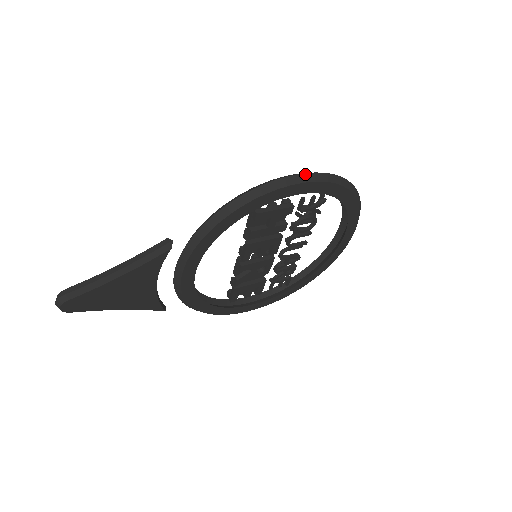
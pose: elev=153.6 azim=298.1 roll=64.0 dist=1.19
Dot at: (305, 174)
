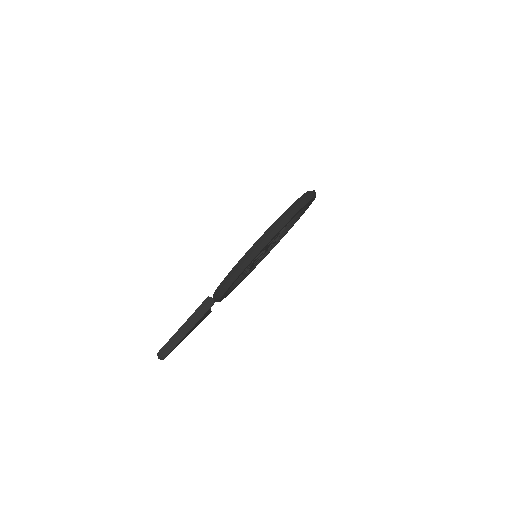
Dot at: (281, 222)
